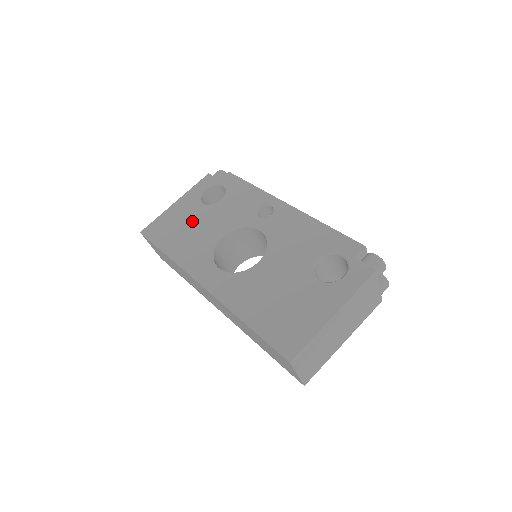
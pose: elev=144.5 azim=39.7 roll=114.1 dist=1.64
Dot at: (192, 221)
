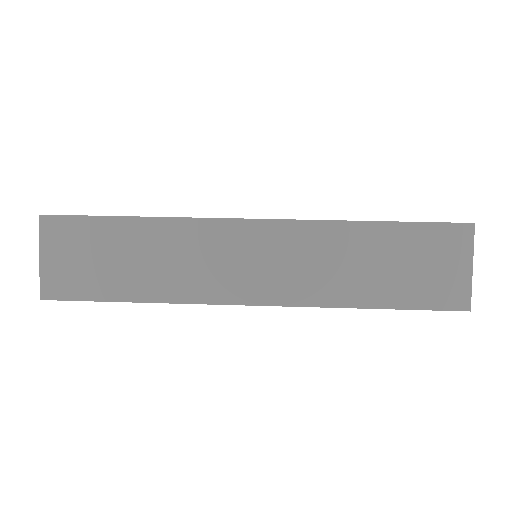
Dot at: occluded
